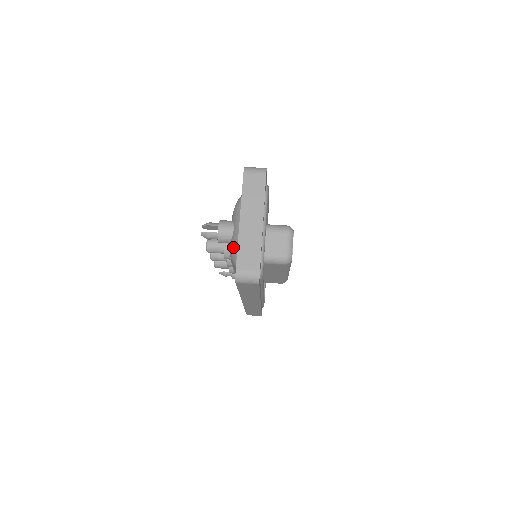
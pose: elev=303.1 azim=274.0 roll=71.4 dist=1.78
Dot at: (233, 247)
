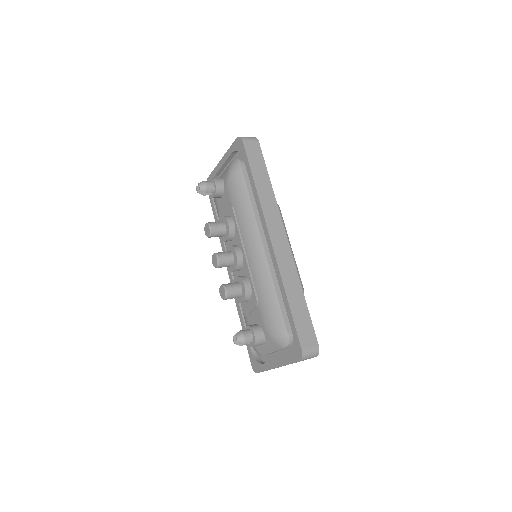
Dot at: (227, 169)
